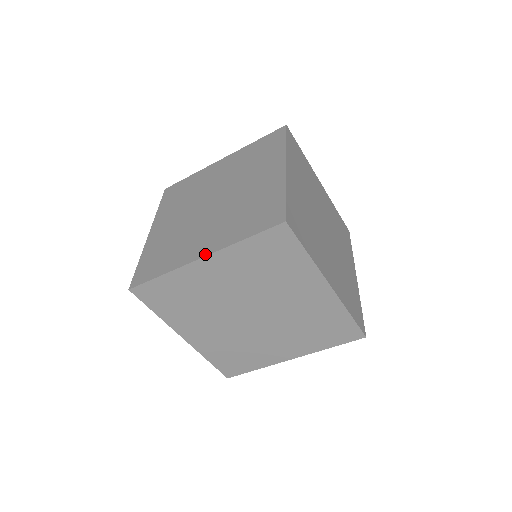
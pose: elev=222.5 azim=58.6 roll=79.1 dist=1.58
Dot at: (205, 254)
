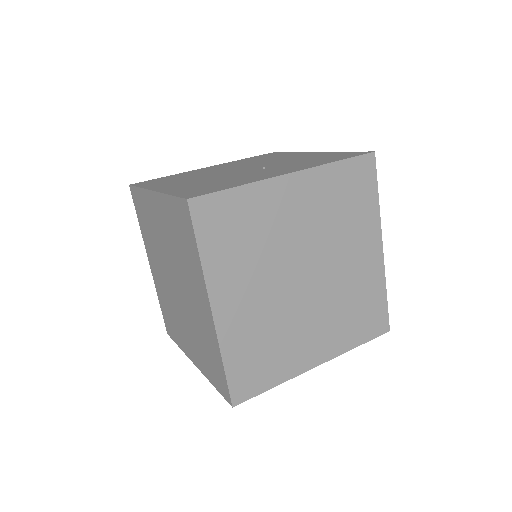
Dot at: (195, 364)
